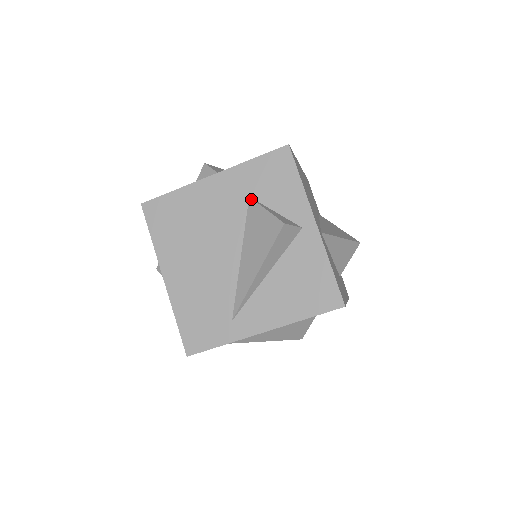
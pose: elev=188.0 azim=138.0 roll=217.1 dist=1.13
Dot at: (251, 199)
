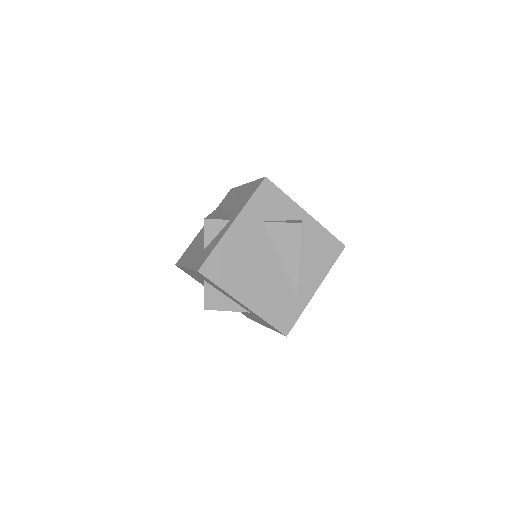
Dot at: (266, 222)
